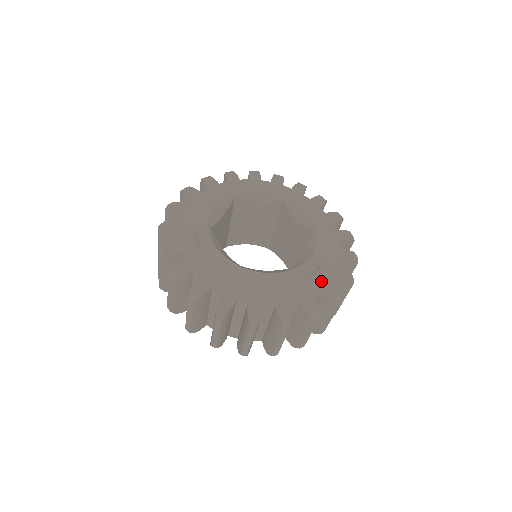
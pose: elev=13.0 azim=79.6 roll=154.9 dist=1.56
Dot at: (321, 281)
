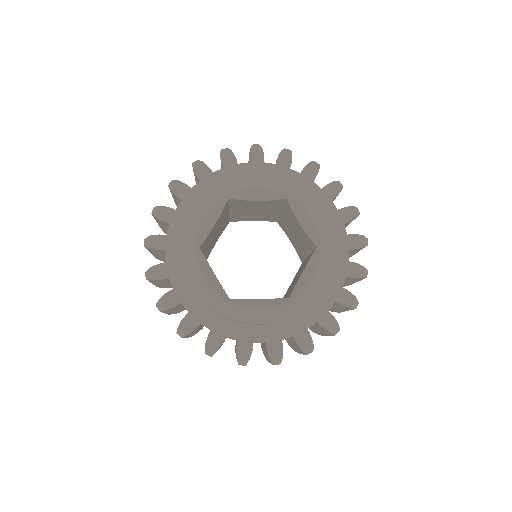
Dot at: (319, 309)
